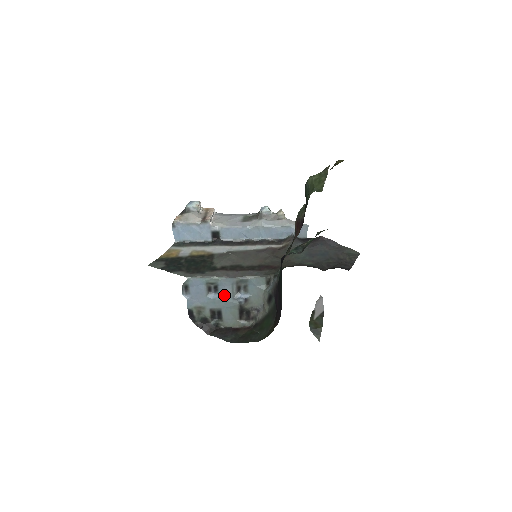
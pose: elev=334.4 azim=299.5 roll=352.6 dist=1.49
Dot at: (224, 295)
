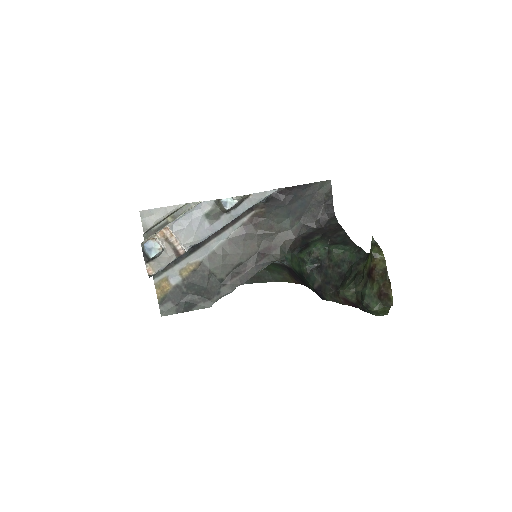
Dot at: occluded
